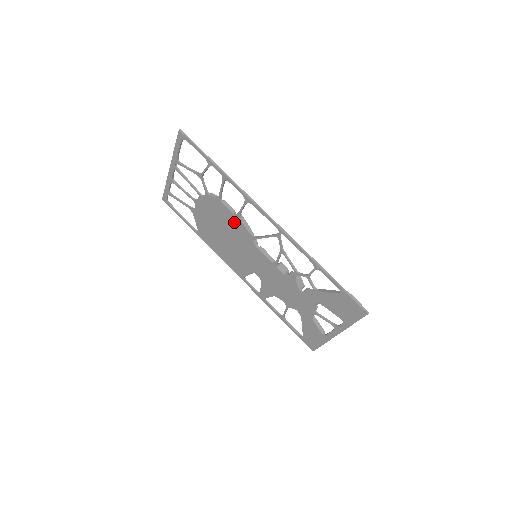
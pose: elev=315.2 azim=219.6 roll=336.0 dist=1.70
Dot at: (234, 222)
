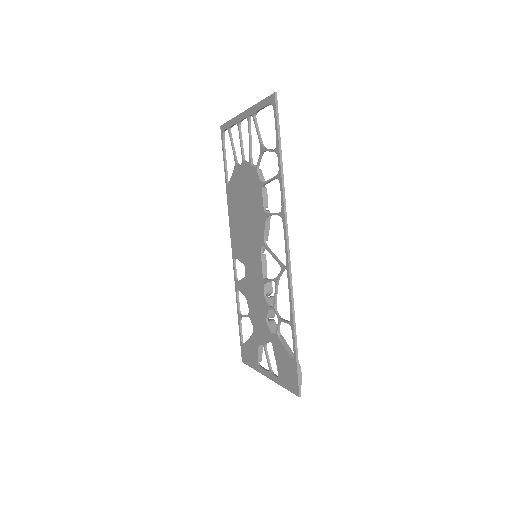
Dot at: (259, 215)
